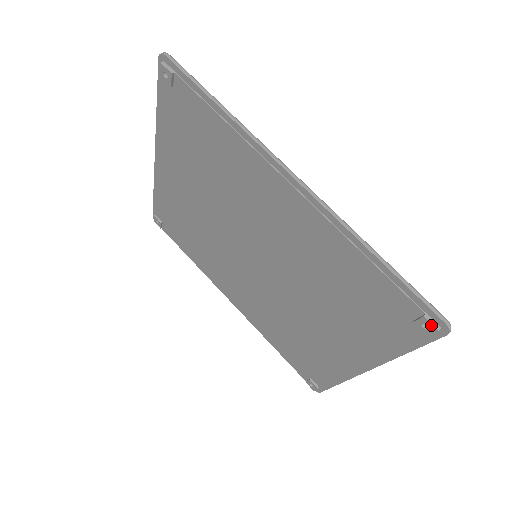
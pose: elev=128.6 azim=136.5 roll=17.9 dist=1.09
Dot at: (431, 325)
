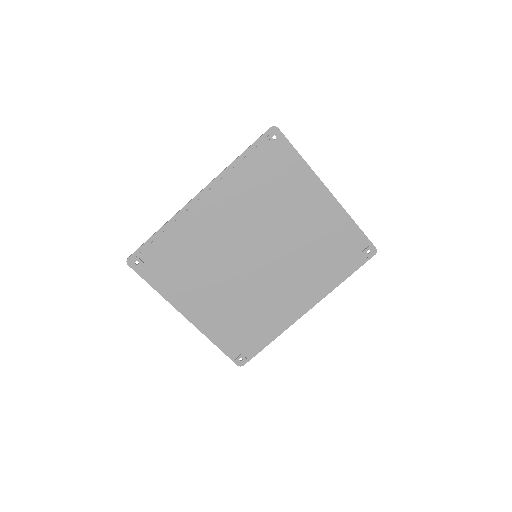
Dot at: (272, 134)
